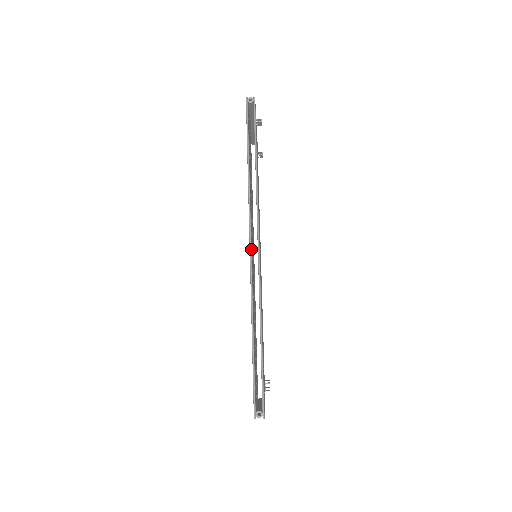
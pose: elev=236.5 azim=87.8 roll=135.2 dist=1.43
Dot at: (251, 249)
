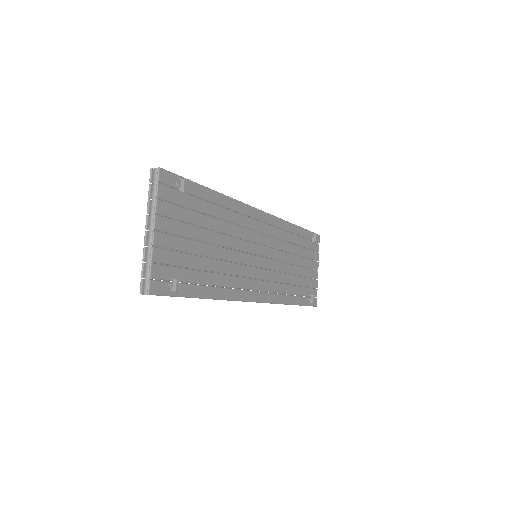
Dot at: occluded
